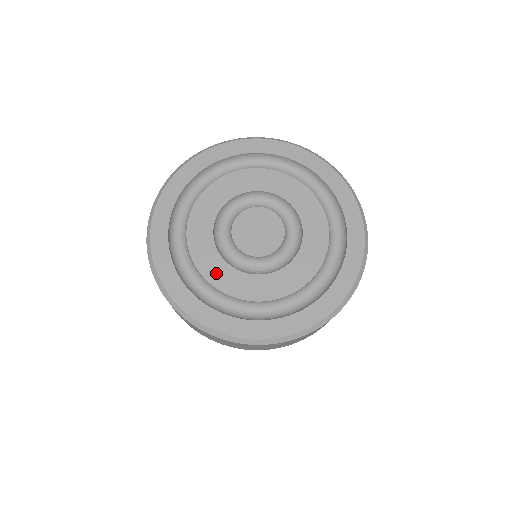
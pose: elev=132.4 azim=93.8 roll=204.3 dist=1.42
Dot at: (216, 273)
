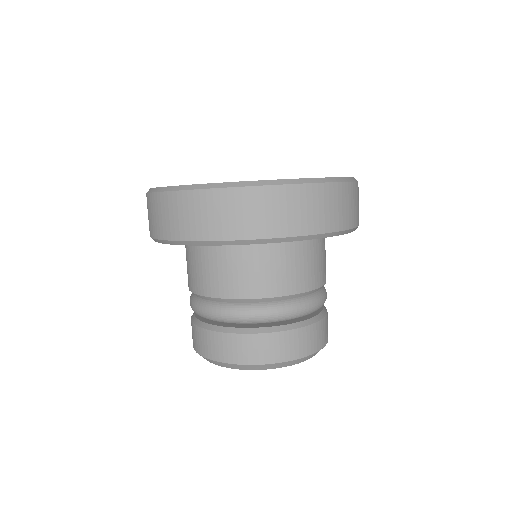
Dot at: occluded
